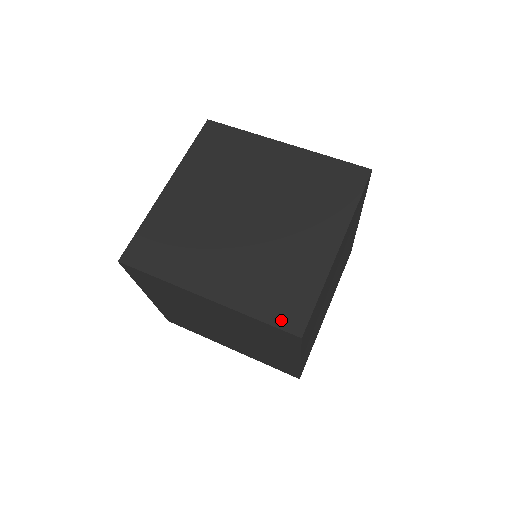
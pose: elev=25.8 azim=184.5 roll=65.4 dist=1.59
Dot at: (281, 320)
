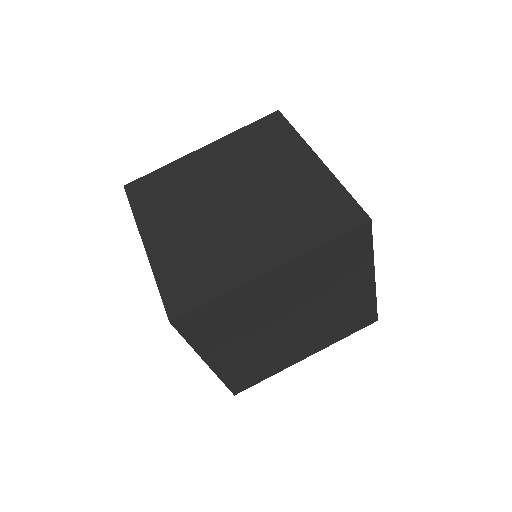
Dot at: (170, 297)
